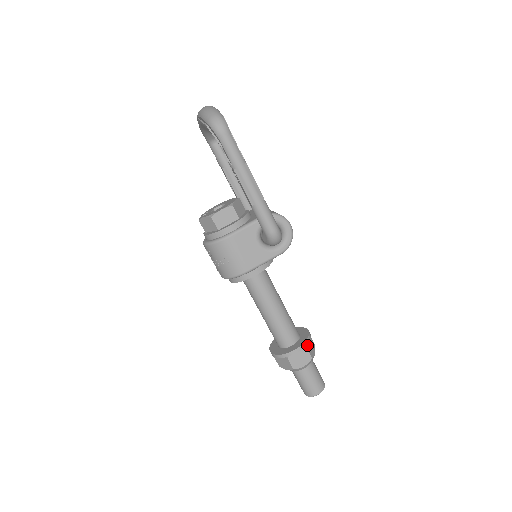
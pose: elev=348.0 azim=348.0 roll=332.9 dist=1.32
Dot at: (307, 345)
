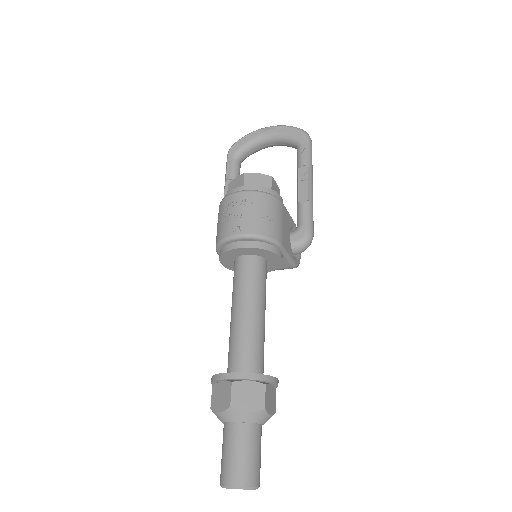
Dot at: occluded
